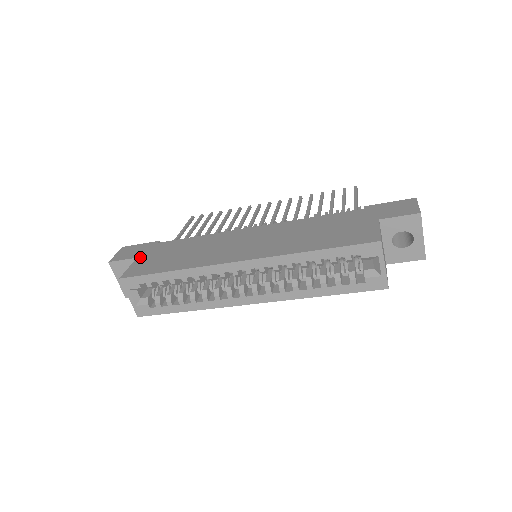
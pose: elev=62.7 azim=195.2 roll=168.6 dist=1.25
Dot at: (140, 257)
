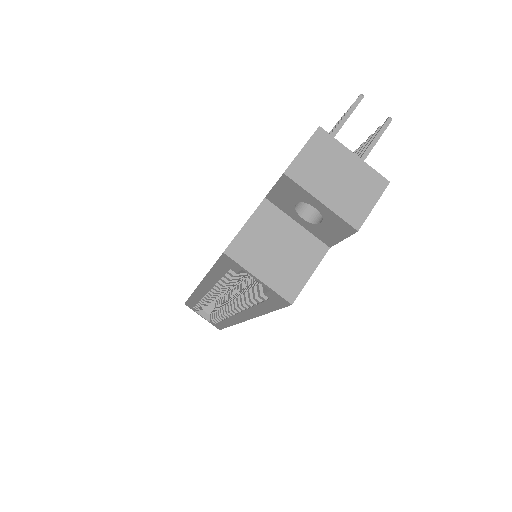
Dot at: occluded
